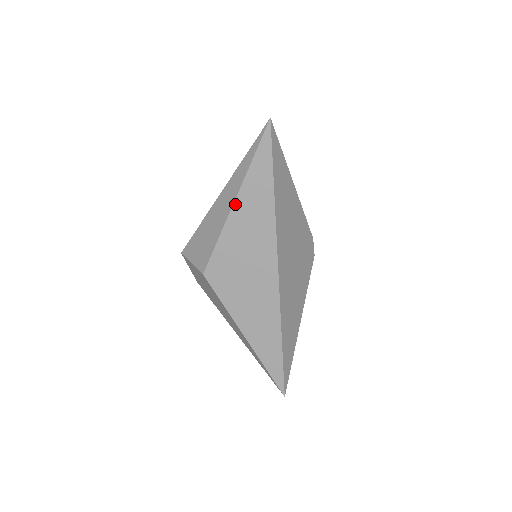
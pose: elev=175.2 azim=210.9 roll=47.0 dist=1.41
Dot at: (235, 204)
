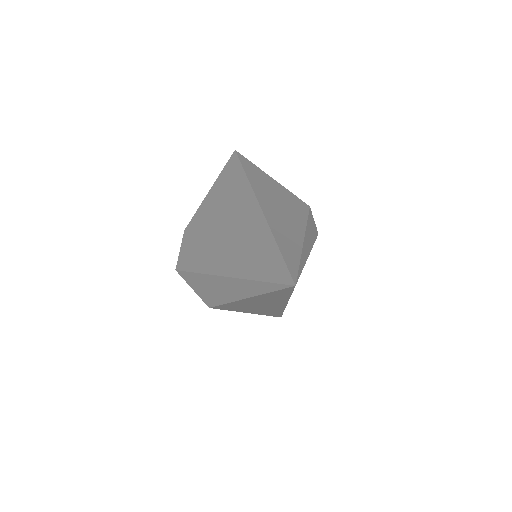
Dot at: (245, 299)
